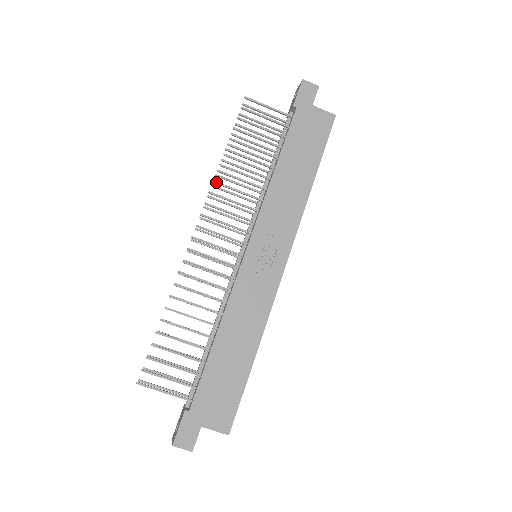
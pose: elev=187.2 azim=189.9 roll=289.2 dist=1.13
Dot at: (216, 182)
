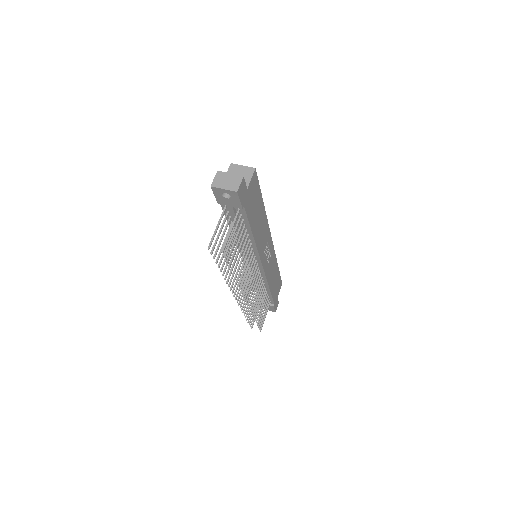
Dot at: occluded
